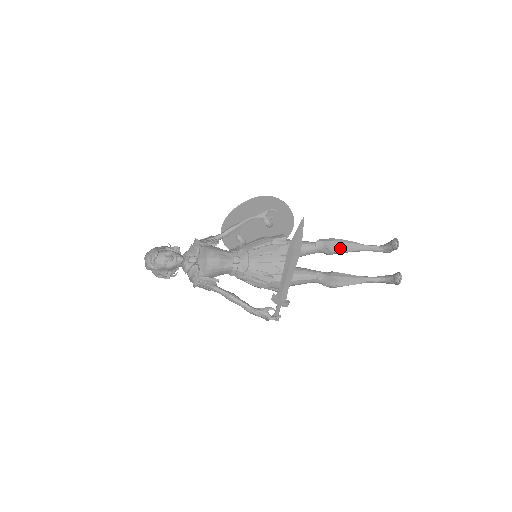
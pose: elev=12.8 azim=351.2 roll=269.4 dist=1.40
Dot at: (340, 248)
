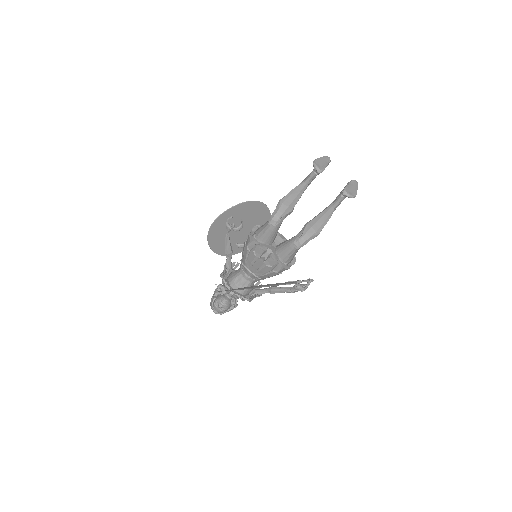
Dot at: (290, 205)
